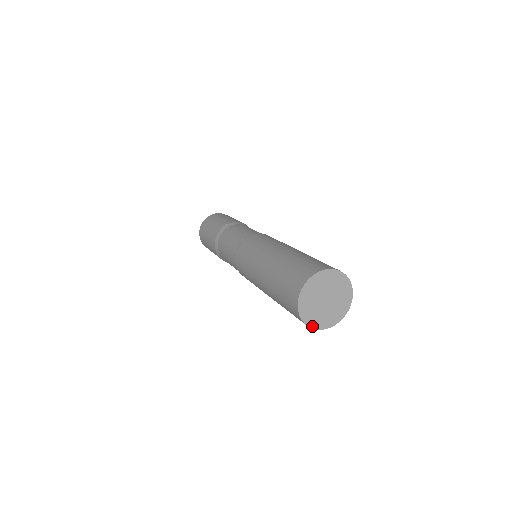
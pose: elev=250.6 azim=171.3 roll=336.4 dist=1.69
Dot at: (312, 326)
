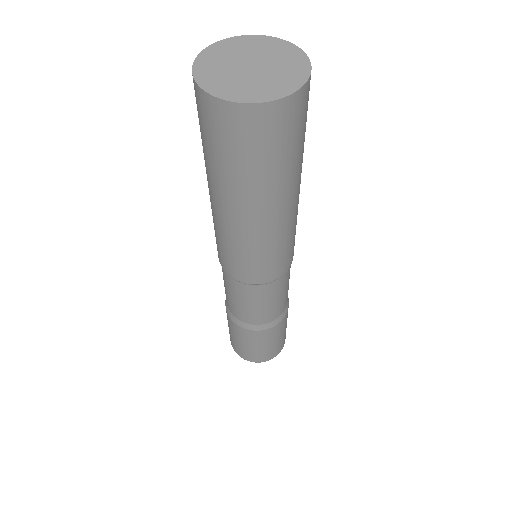
Dot at: (258, 101)
